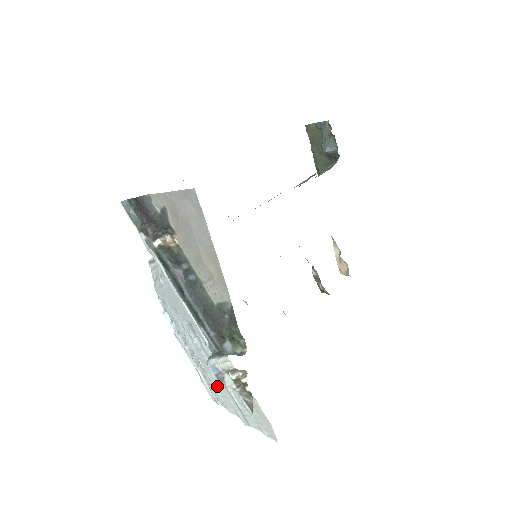
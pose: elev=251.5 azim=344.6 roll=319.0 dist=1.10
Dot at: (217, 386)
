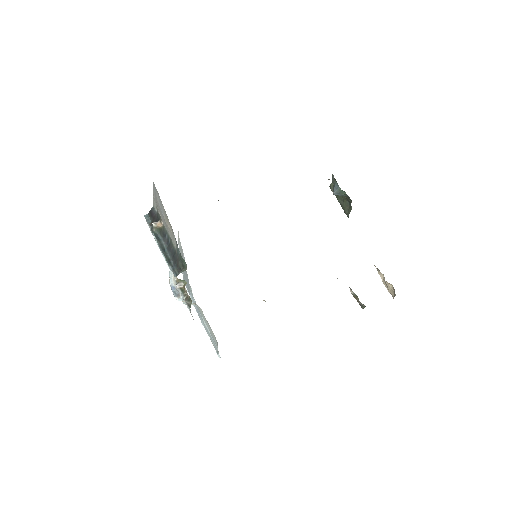
Dot at: occluded
